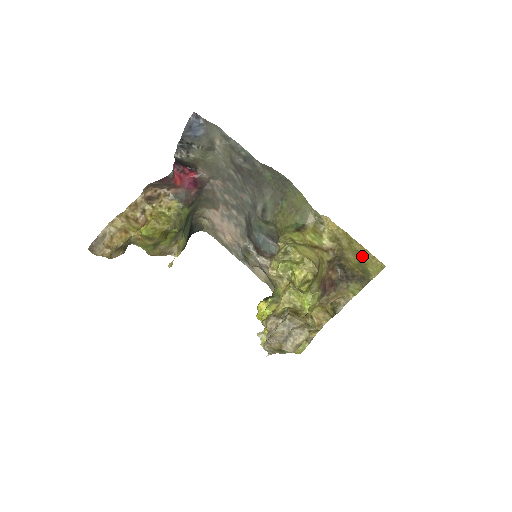
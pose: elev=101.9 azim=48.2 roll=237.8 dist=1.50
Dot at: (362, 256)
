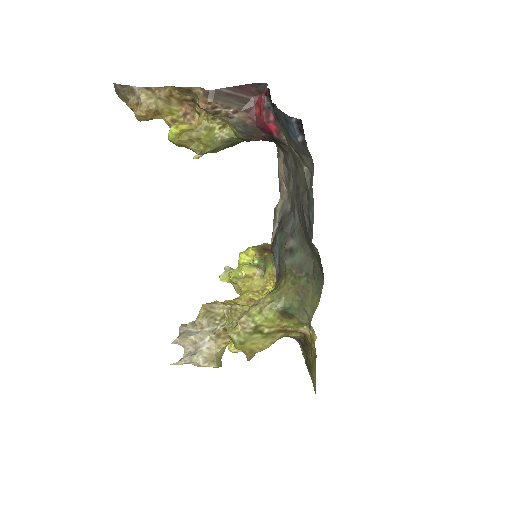
Dot at: (313, 370)
